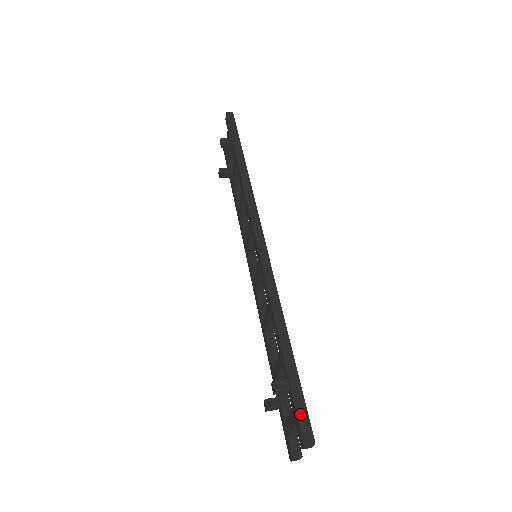
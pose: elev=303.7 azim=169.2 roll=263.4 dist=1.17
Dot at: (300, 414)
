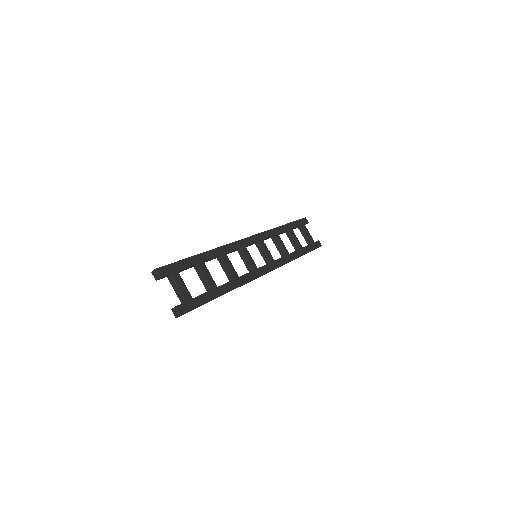
Dot at: occluded
